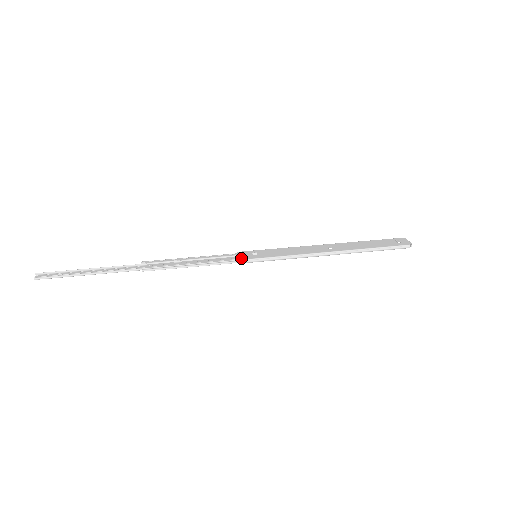
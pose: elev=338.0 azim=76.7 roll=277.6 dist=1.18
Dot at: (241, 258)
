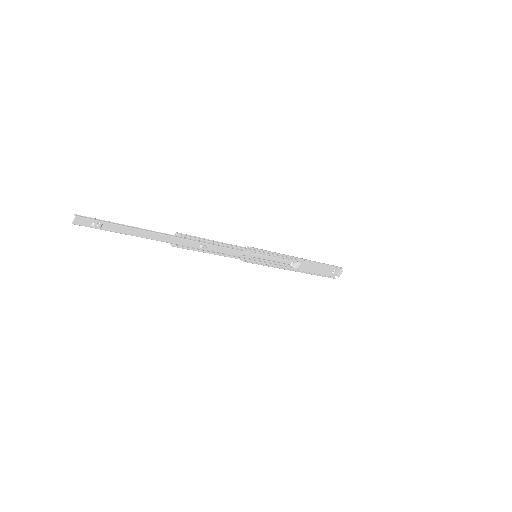
Dot at: (247, 248)
